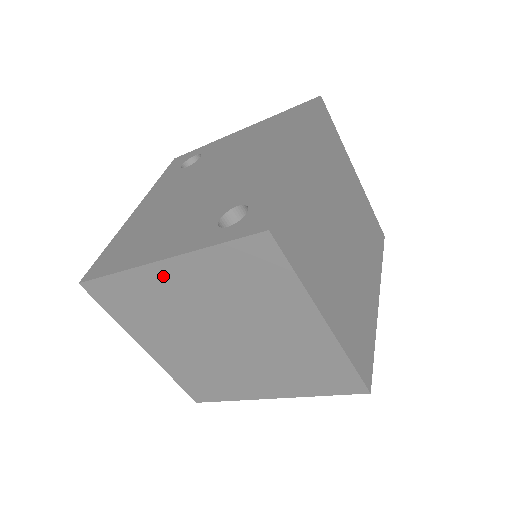
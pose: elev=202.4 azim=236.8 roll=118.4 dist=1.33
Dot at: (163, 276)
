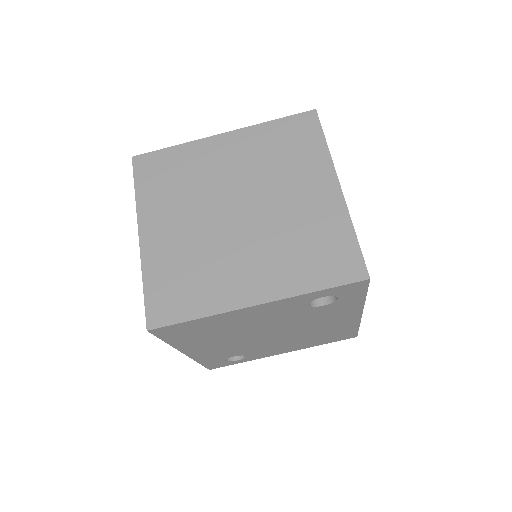
Dot at: (217, 147)
